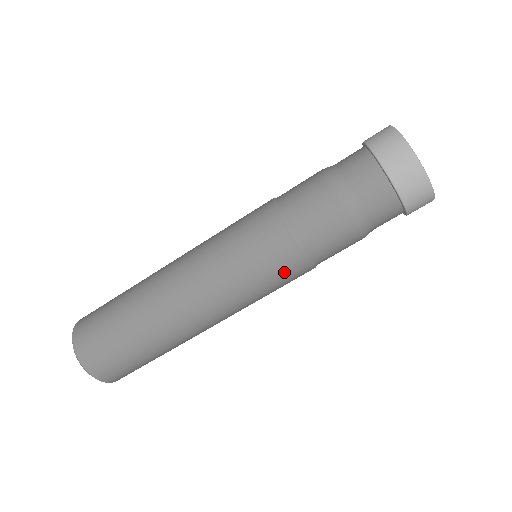
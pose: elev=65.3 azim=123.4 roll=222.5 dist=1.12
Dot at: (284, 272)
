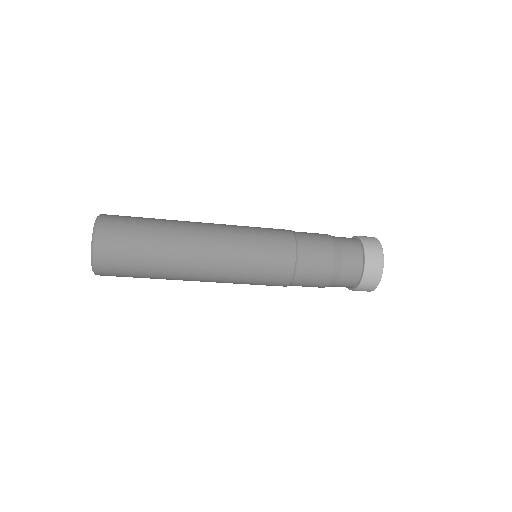
Dot at: occluded
